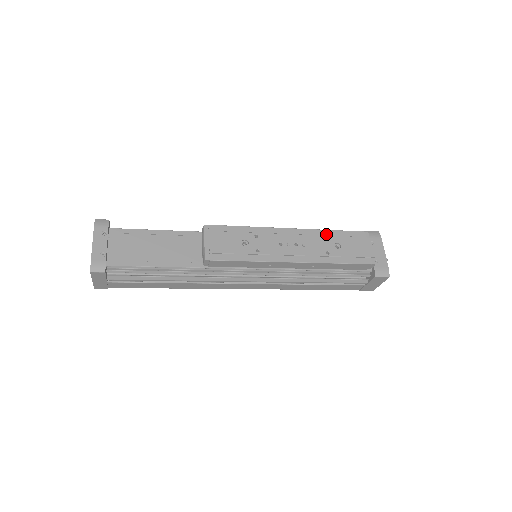
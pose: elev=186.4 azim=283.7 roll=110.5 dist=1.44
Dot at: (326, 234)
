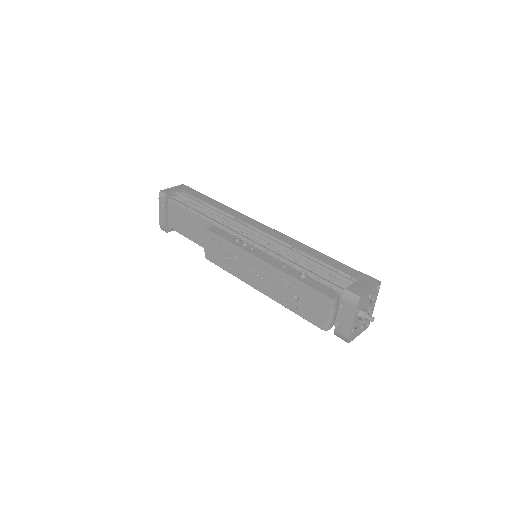
Dot at: (290, 281)
